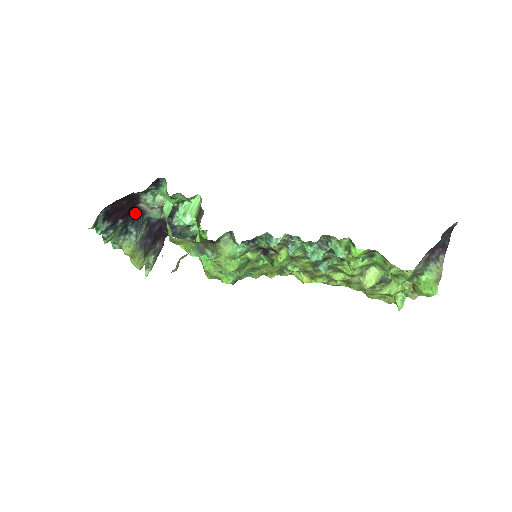
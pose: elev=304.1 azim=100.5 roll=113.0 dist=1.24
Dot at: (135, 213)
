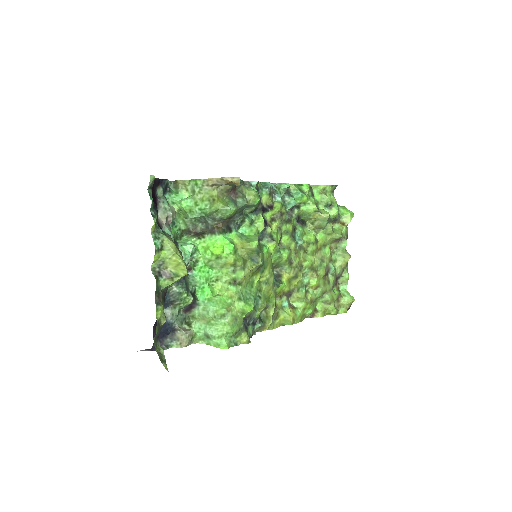
Dot at: occluded
